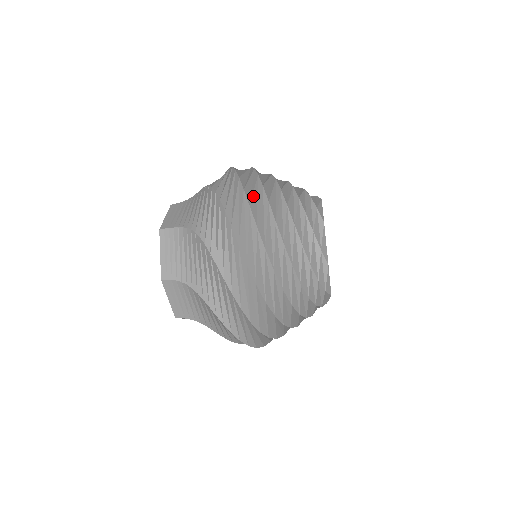
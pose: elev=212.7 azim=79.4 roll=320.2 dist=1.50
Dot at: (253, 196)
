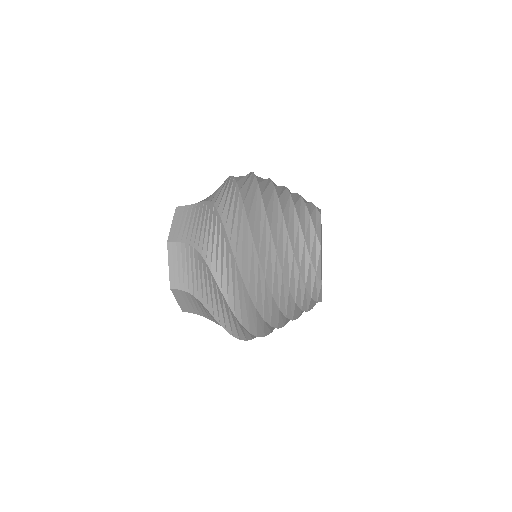
Dot at: (257, 293)
